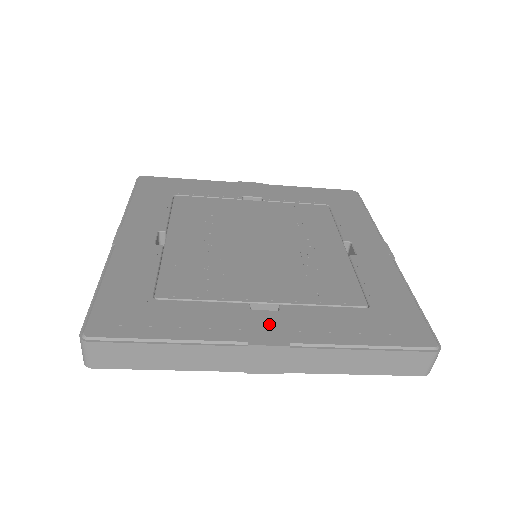
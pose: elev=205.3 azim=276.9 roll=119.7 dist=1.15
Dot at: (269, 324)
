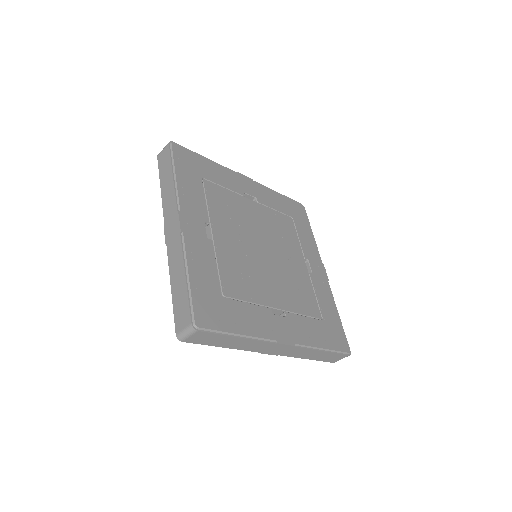
Dot at: (283, 328)
